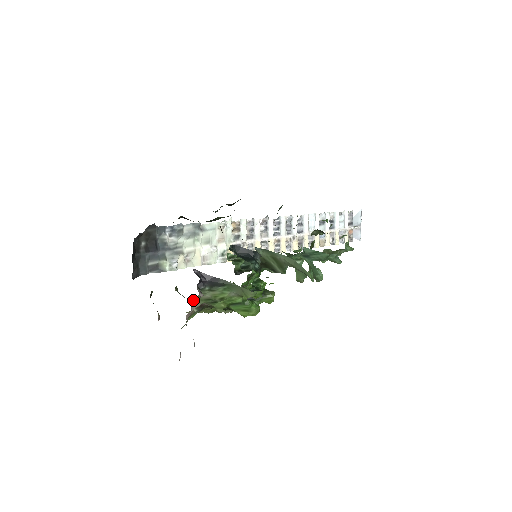
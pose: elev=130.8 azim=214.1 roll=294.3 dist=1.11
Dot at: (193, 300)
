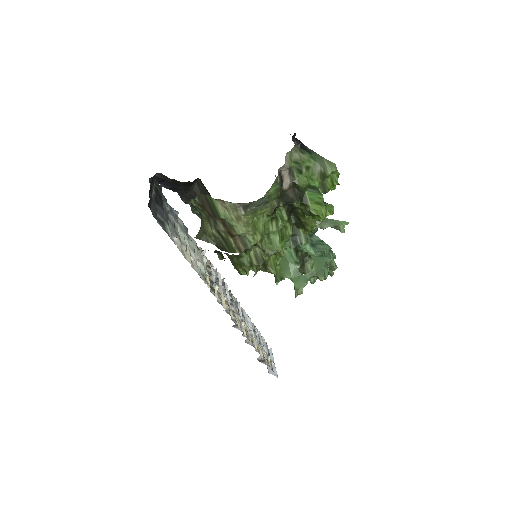
Dot at: (286, 155)
